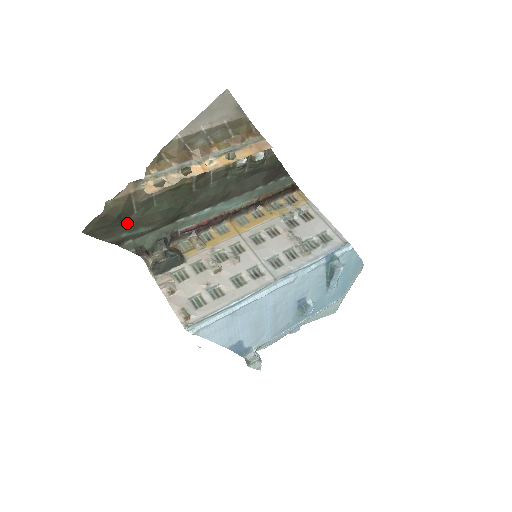
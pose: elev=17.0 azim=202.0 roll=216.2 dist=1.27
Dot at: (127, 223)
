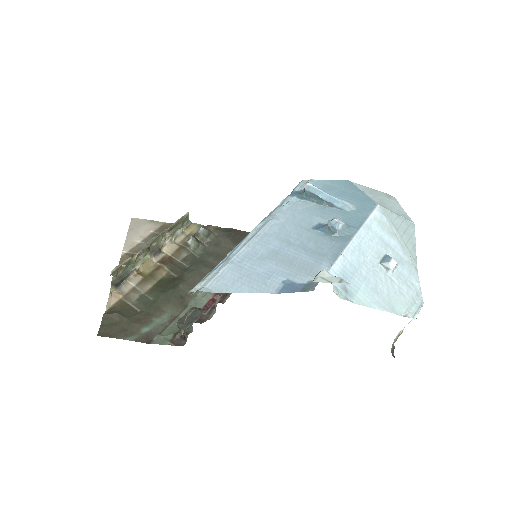
Dot at: (137, 320)
